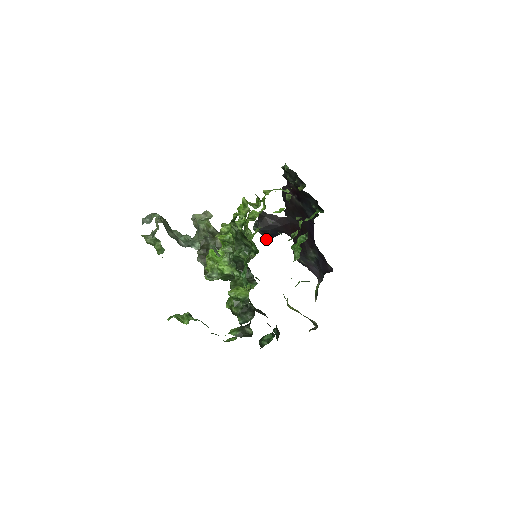
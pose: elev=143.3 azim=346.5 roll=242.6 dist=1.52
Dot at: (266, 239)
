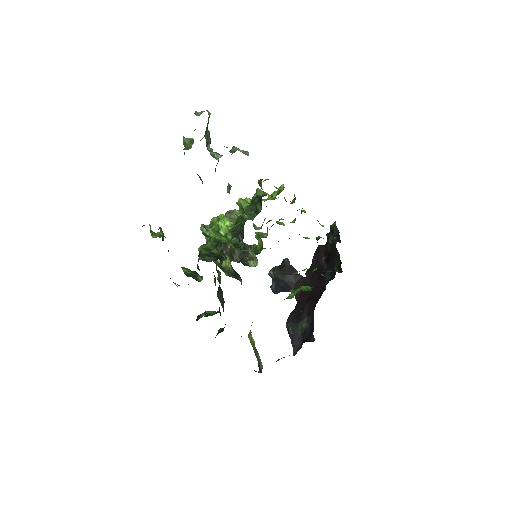
Dot at: (273, 288)
